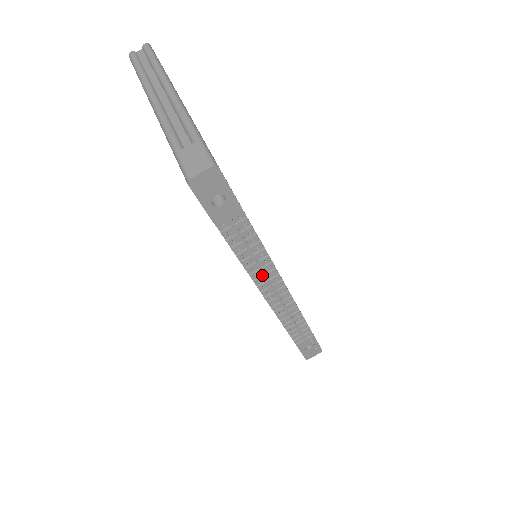
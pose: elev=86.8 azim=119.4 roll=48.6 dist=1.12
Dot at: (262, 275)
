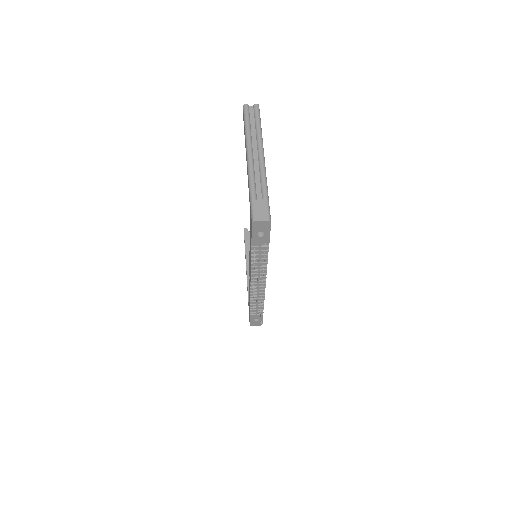
Dot at: (257, 273)
